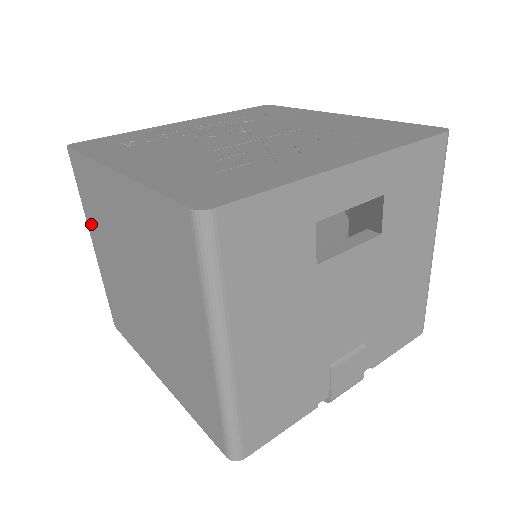
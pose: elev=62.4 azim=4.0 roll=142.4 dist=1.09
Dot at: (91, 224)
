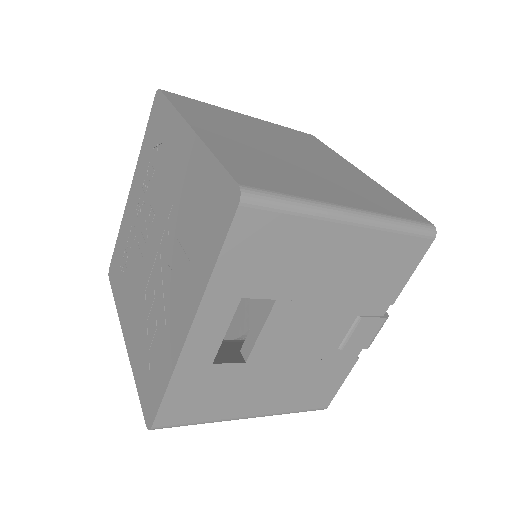
Dot at: occluded
